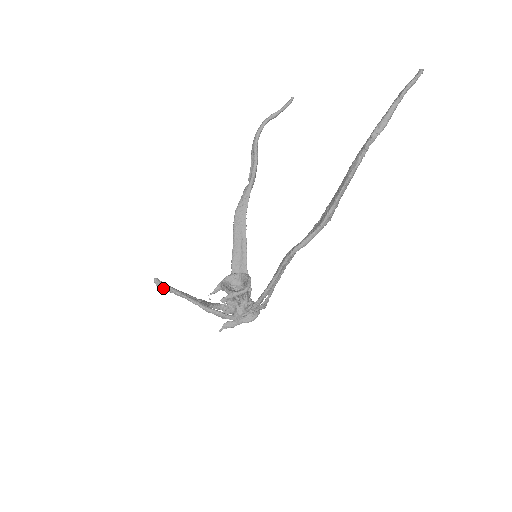
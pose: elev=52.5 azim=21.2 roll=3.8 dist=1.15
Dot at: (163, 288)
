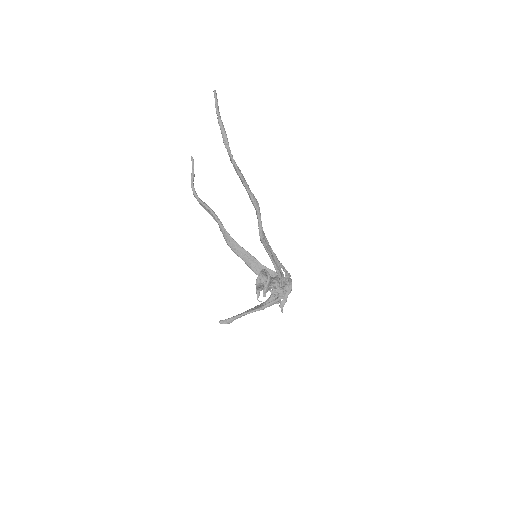
Dot at: (228, 322)
